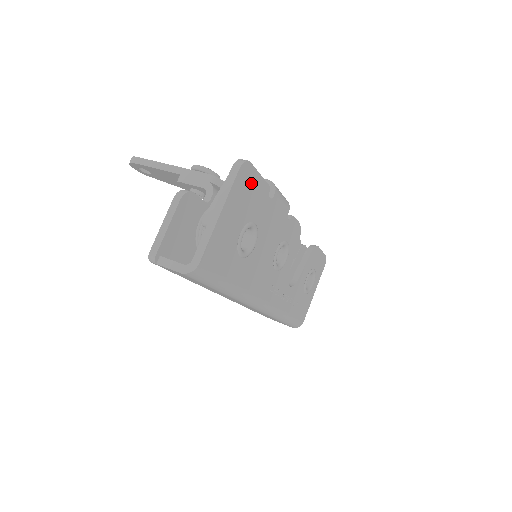
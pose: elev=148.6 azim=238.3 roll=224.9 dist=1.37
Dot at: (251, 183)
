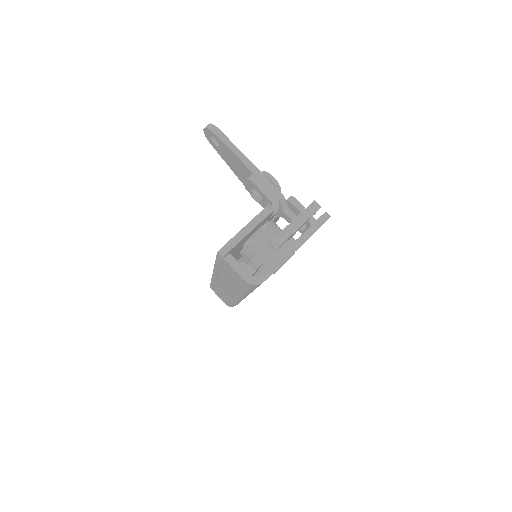
Dot at: occluded
